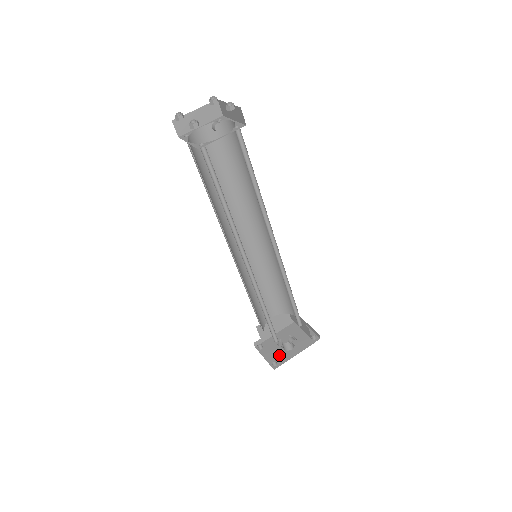
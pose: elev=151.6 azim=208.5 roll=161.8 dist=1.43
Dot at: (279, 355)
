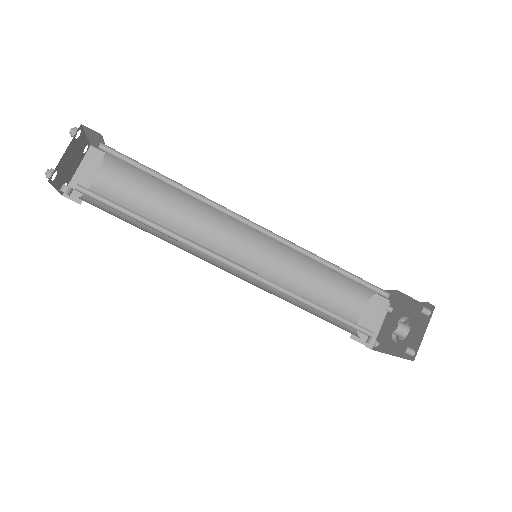
Dot at: (386, 337)
